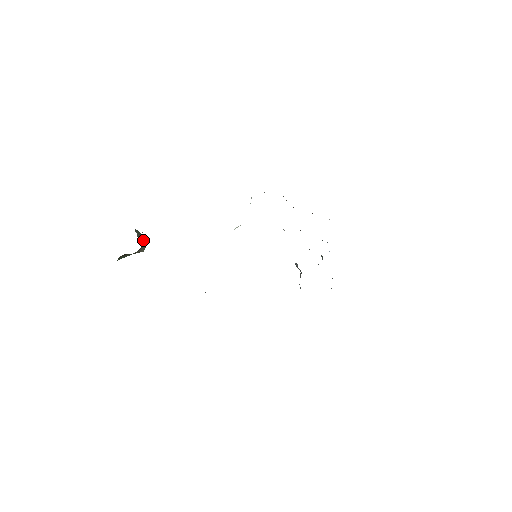
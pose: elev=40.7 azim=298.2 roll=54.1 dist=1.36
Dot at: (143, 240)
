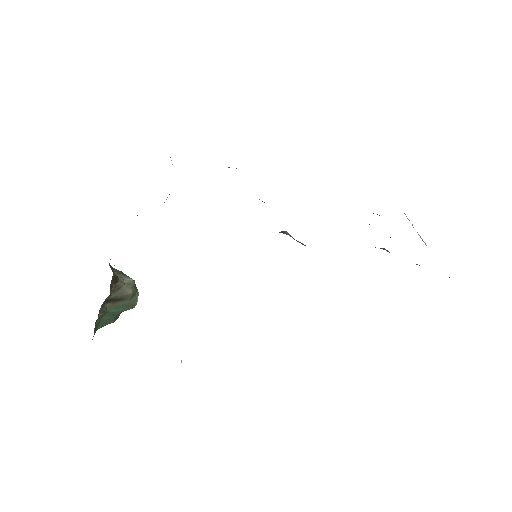
Dot at: (125, 278)
